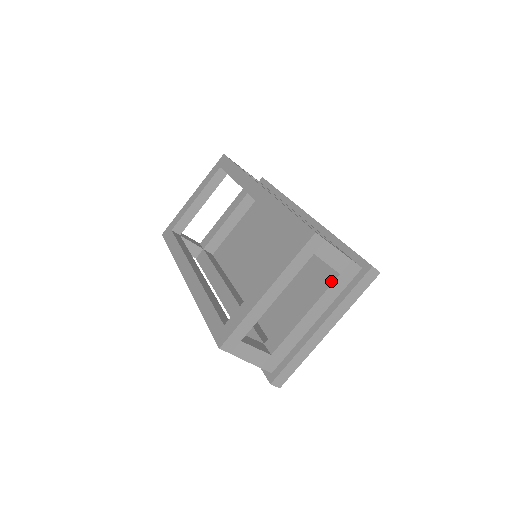
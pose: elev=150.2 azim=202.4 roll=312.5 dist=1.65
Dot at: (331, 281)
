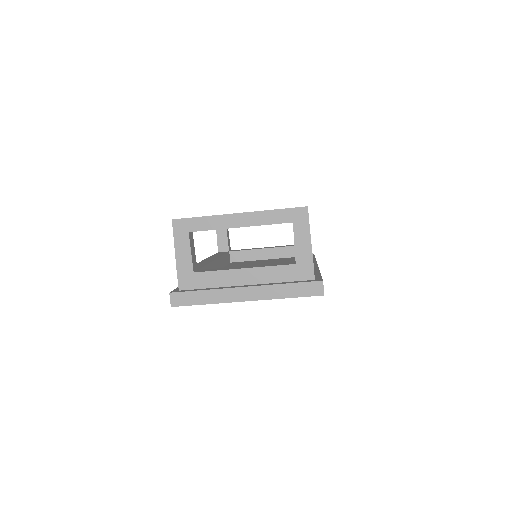
Dot at: (285, 264)
